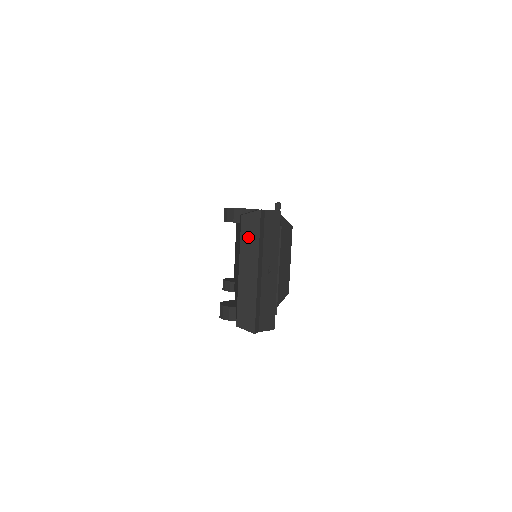
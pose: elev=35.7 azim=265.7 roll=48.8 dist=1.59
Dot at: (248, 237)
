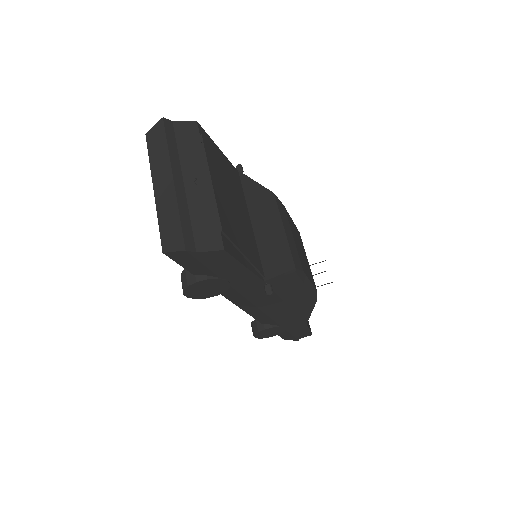
Dot at: (156, 150)
